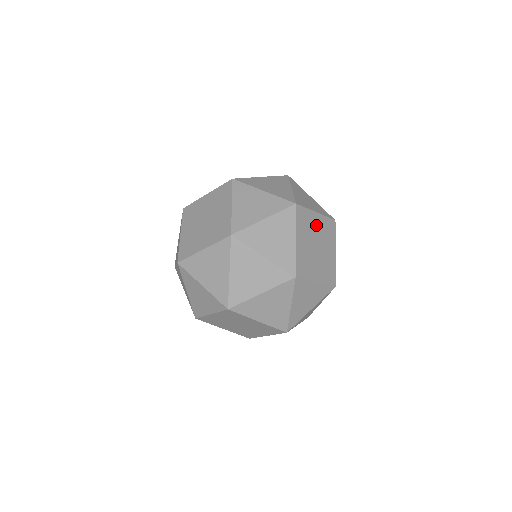
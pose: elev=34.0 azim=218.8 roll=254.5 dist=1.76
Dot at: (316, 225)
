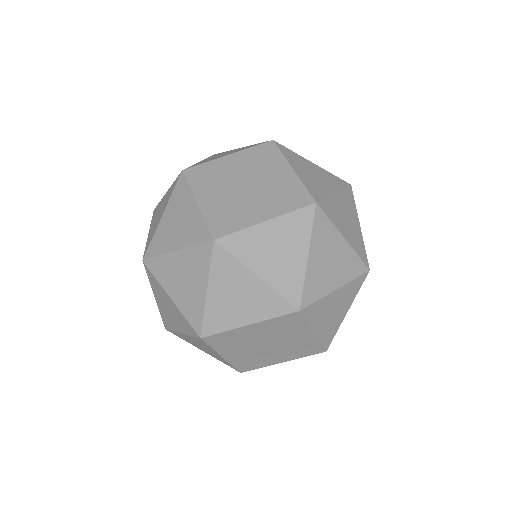
Dot at: occluded
